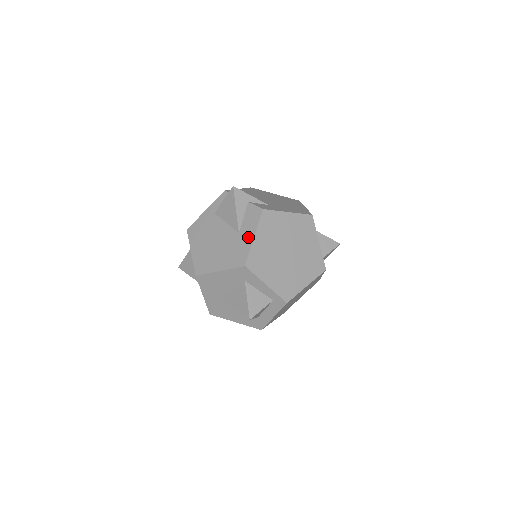
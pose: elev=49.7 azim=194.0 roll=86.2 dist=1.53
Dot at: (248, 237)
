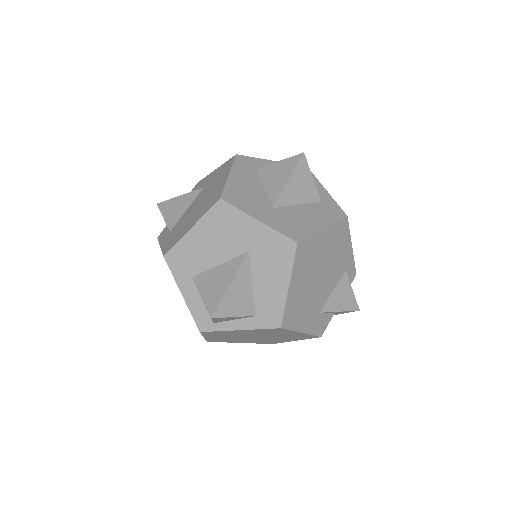
Dot at: (212, 175)
